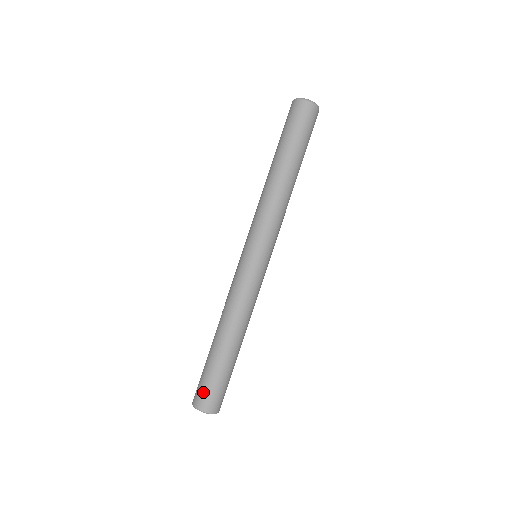
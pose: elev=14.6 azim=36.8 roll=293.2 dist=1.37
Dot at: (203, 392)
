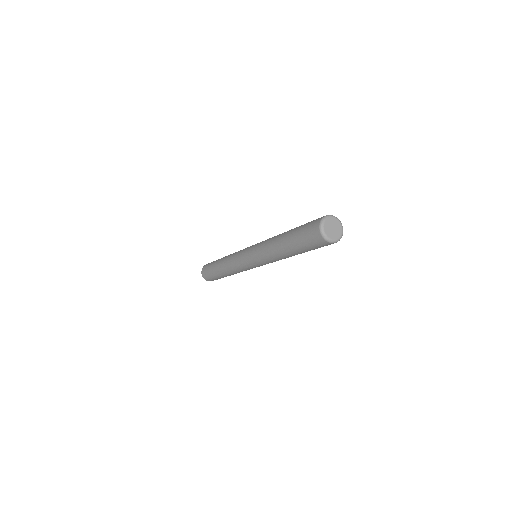
Dot at: (206, 274)
